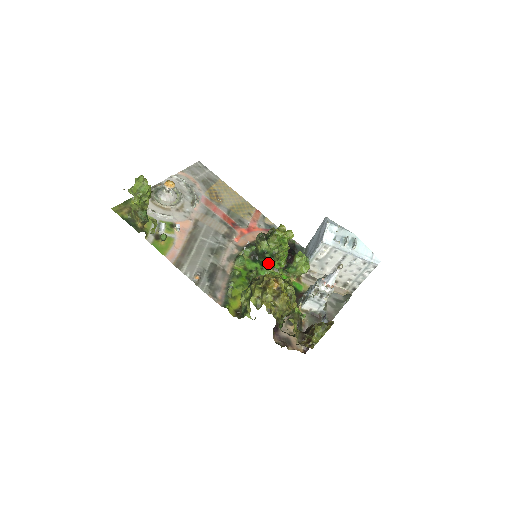
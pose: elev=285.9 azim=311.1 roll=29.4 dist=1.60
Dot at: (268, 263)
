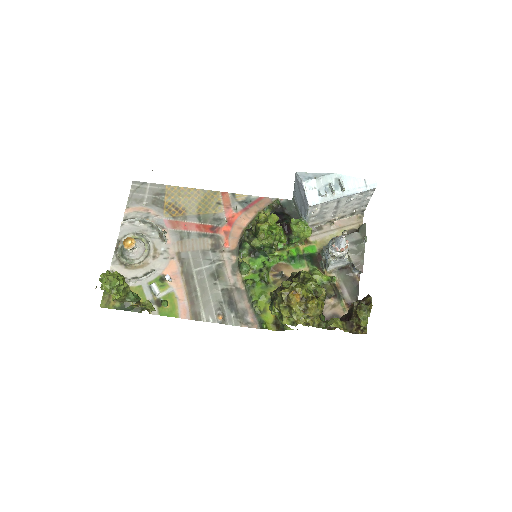
Dot at: occluded
